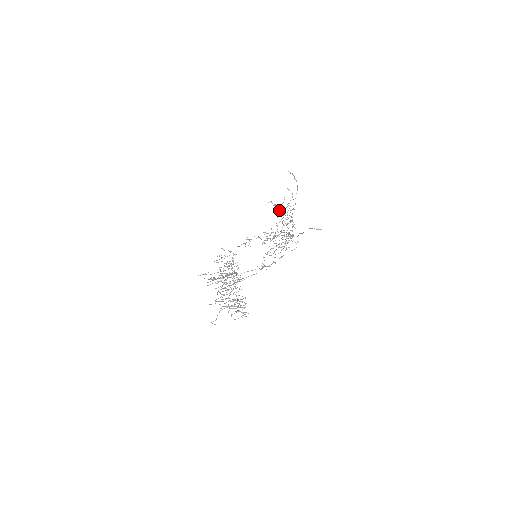
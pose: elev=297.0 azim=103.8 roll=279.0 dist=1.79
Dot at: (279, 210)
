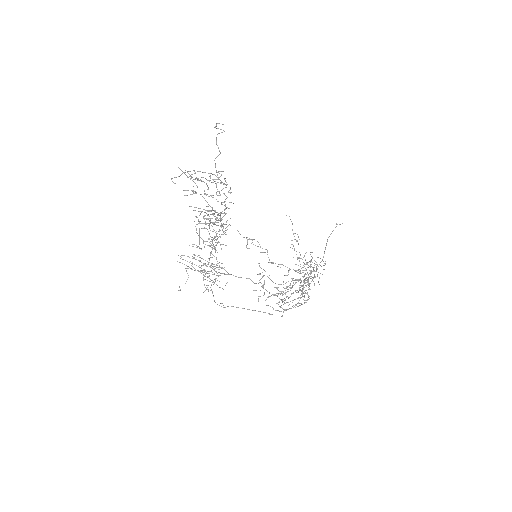
Dot at: (298, 257)
